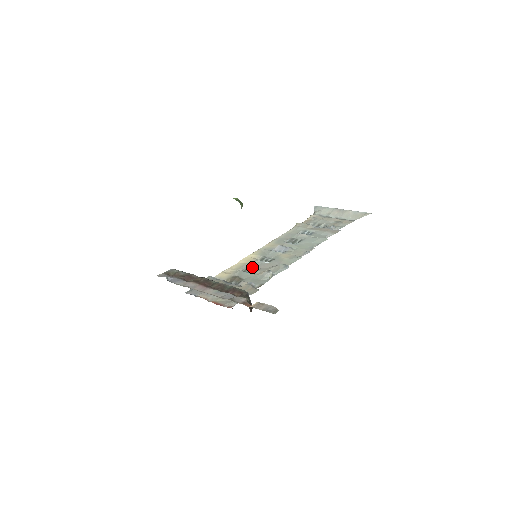
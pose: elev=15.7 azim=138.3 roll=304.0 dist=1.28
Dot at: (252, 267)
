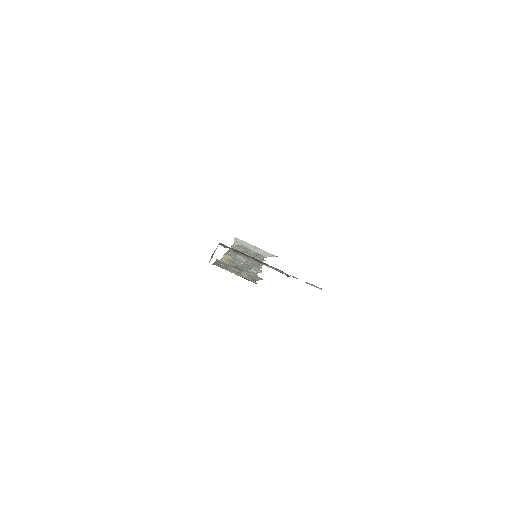
Dot at: (236, 263)
